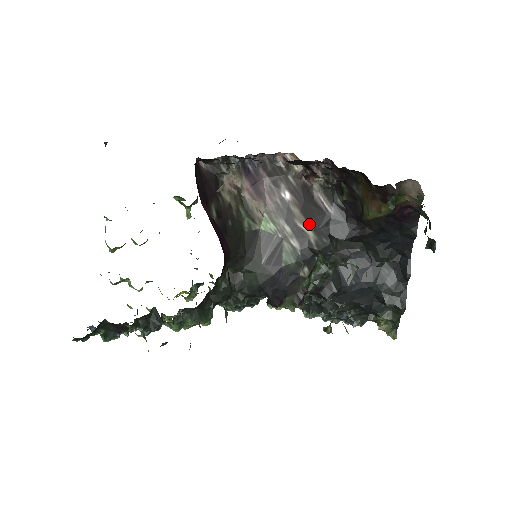
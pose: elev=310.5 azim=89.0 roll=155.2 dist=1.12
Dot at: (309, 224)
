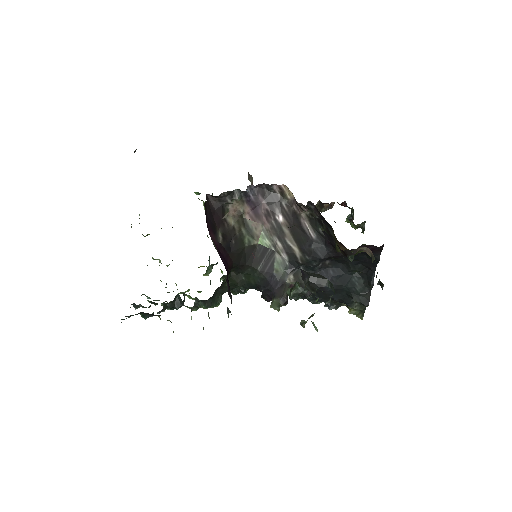
Dot at: (296, 243)
